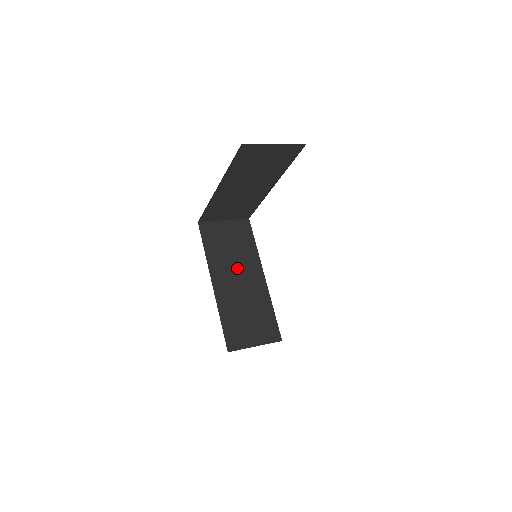
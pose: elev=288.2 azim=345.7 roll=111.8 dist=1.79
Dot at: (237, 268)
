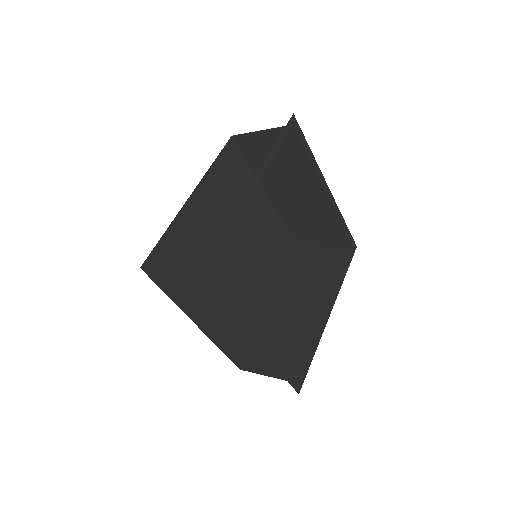
Dot at: (305, 294)
